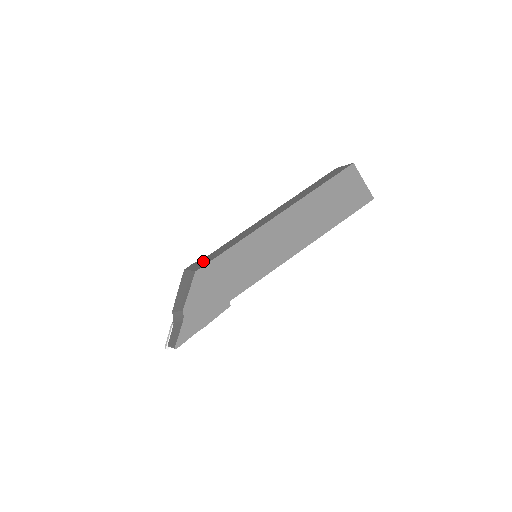
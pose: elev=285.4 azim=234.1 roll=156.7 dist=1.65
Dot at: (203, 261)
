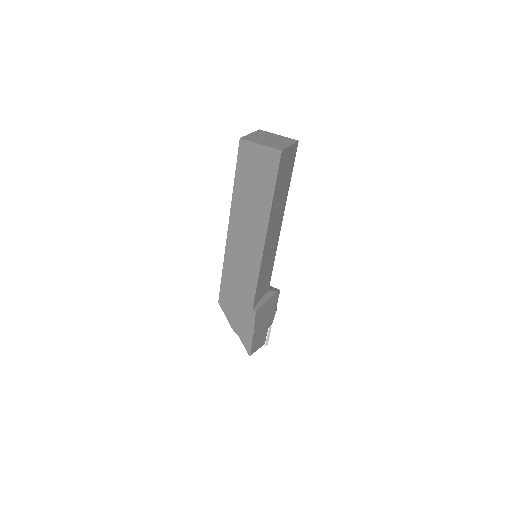
Dot at: occluded
